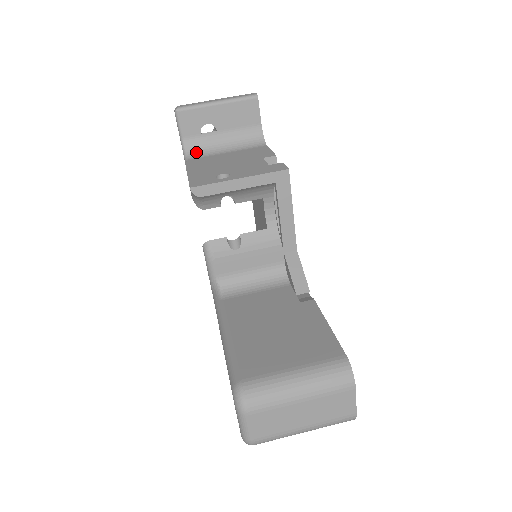
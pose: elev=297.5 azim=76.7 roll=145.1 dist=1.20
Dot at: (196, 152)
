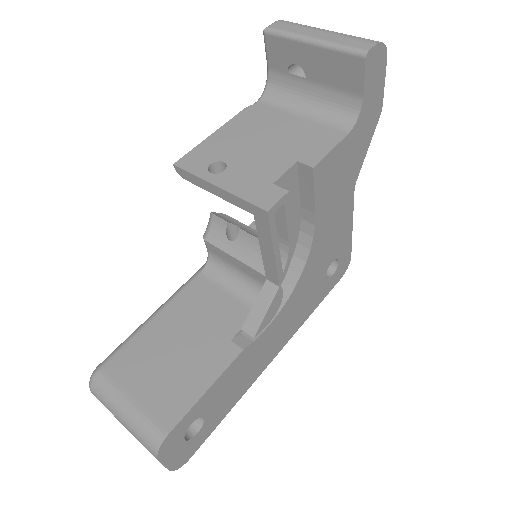
Dot at: (275, 94)
